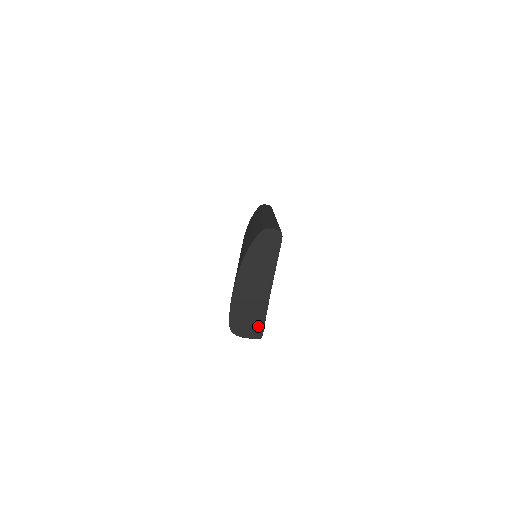
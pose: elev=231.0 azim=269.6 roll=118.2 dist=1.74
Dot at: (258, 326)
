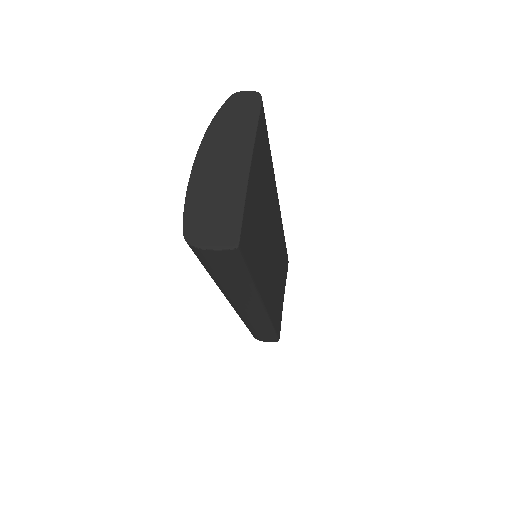
Dot at: (231, 227)
